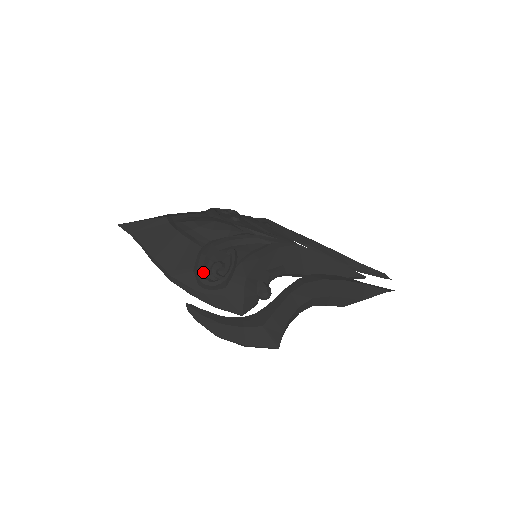
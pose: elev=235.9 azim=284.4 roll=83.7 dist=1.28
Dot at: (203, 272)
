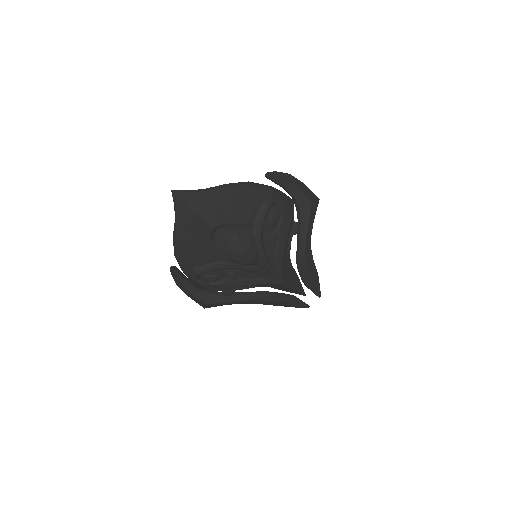
Dot at: (198, 276)
